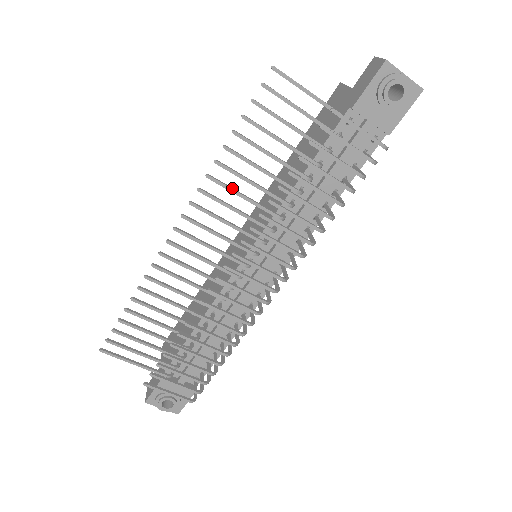
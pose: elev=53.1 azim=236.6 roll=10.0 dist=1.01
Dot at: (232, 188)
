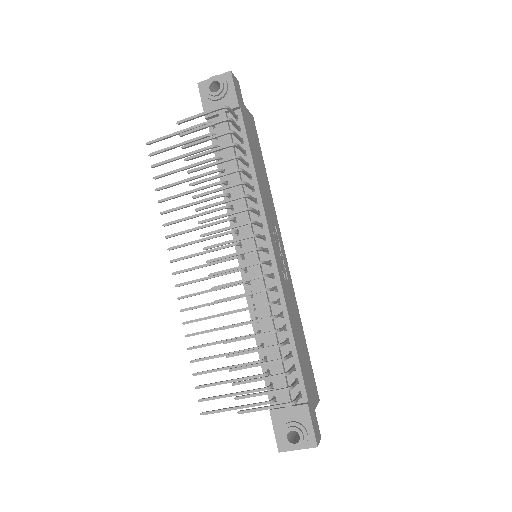
Dot at: (182, 219)
